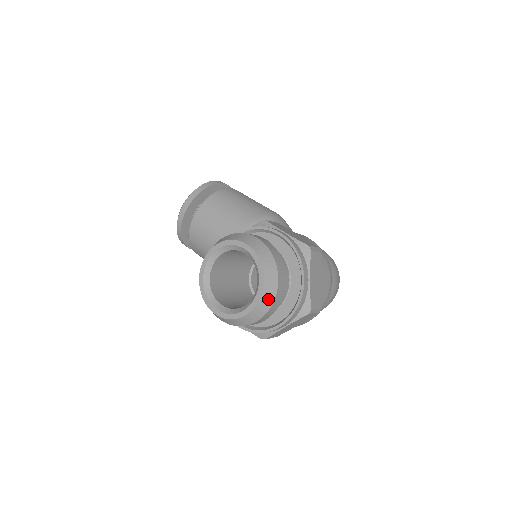
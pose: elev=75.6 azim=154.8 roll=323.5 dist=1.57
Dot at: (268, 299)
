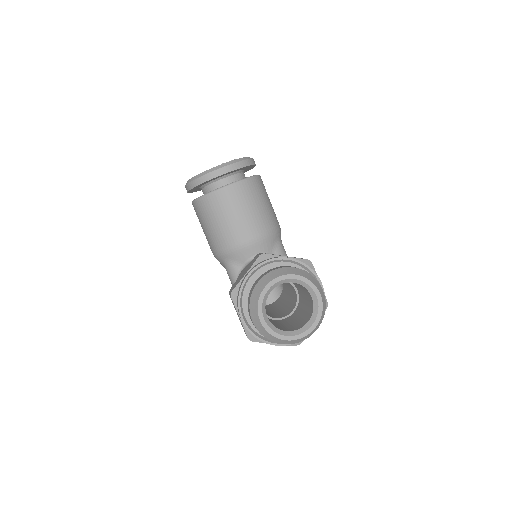
Dot at: (305, 338)
